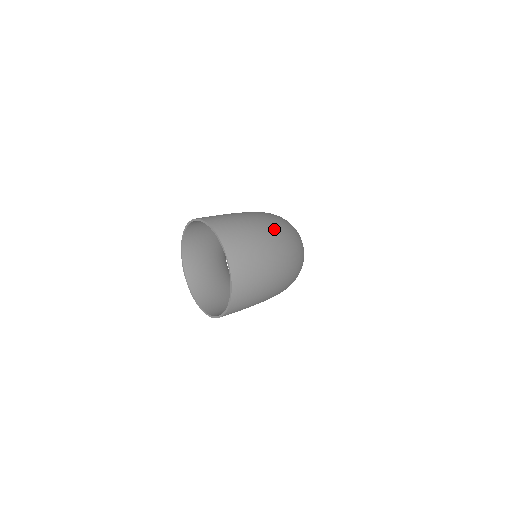
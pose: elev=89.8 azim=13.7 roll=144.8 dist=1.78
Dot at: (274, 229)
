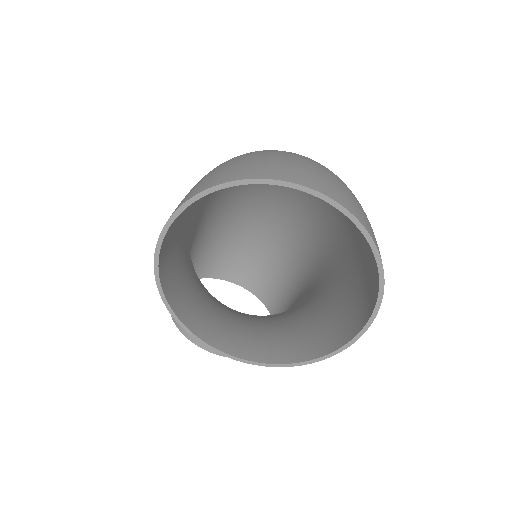
Dot at: occluded
